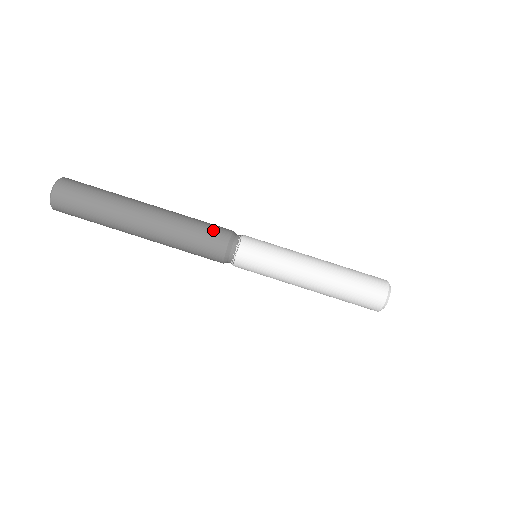
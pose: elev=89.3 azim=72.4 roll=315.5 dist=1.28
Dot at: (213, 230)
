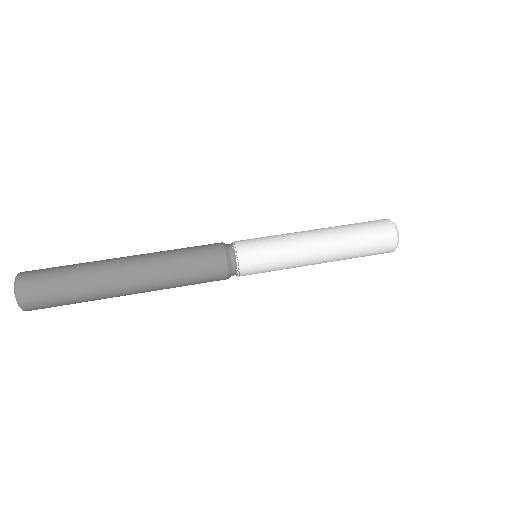
Dot at: (202, 245)
